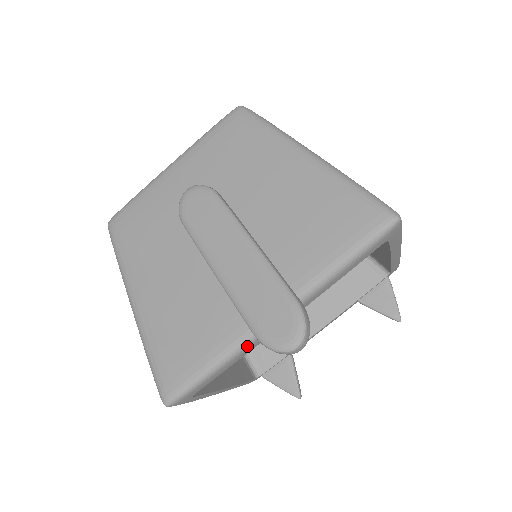
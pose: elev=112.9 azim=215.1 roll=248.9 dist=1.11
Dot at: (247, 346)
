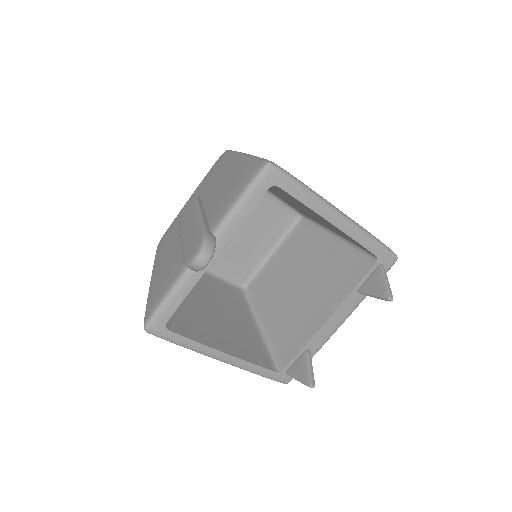
Dot at: (187, 276)
